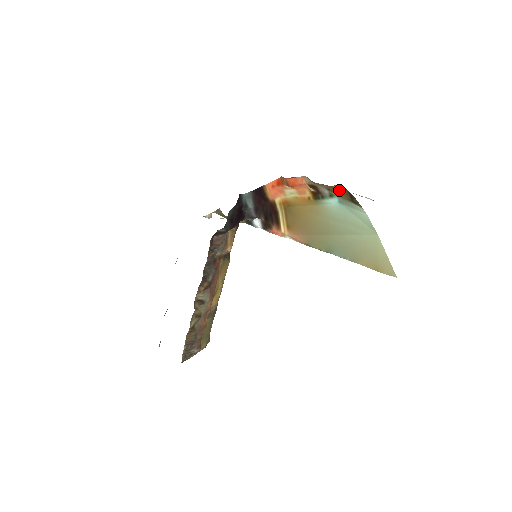
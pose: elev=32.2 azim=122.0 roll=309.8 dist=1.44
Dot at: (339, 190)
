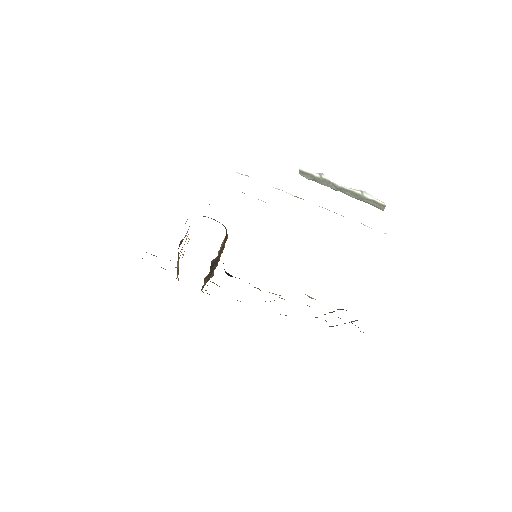
Dot at: occluded
